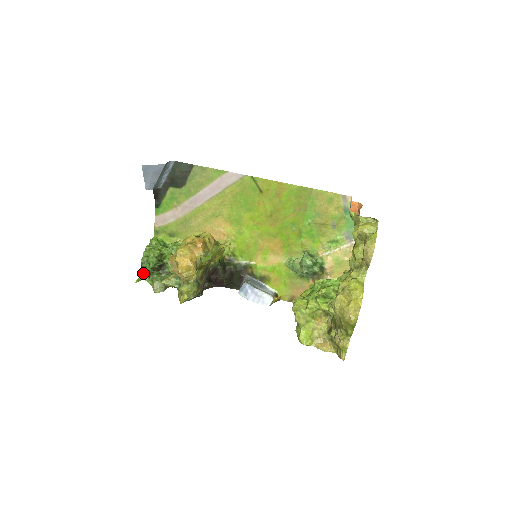
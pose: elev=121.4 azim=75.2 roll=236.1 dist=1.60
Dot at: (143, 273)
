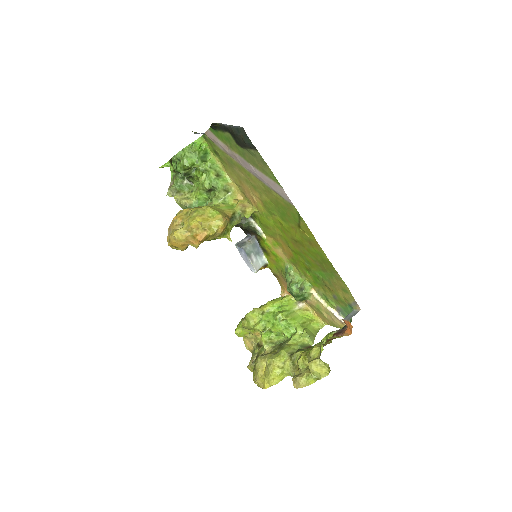
Dot at: (171, 163)
